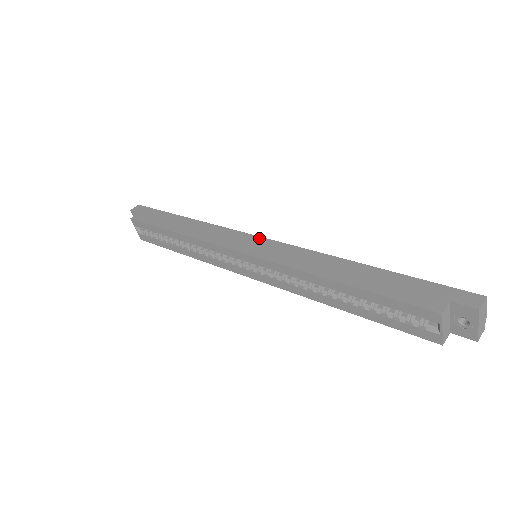
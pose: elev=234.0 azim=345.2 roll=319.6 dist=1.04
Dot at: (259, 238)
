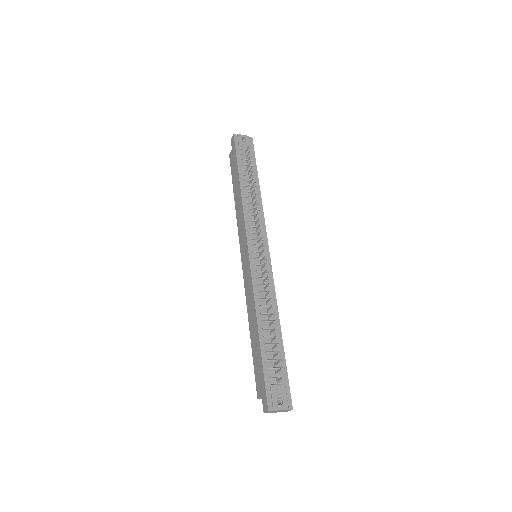
Dot at: (247, 254)
